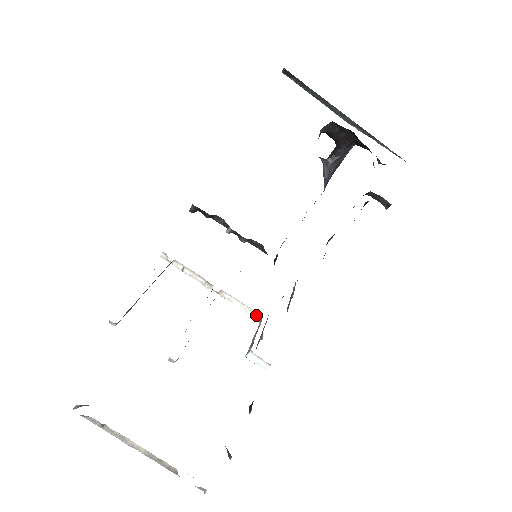
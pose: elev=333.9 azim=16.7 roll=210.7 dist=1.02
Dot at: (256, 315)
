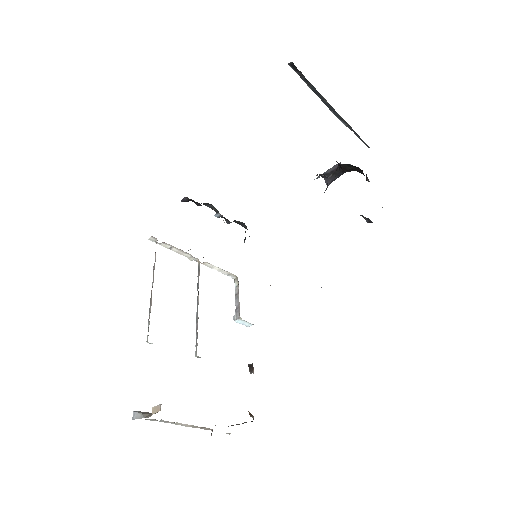
Dot at: (232, 276)
